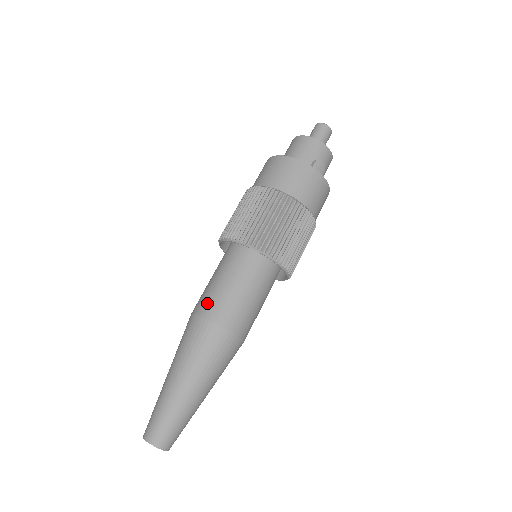
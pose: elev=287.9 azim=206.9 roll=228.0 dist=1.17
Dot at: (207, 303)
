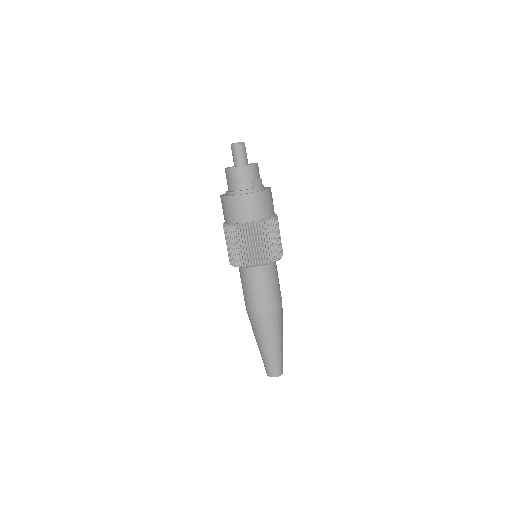
Dot at: (255, 305)
